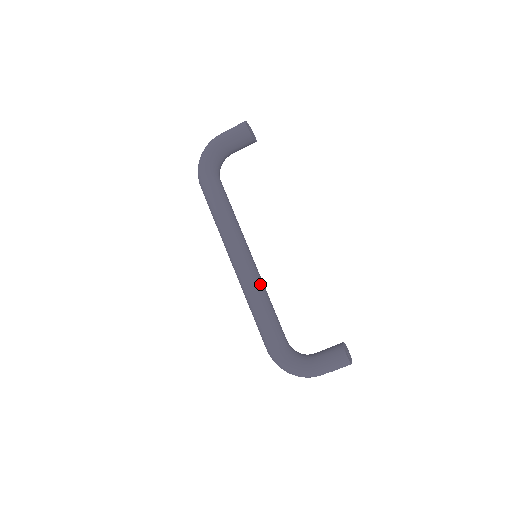
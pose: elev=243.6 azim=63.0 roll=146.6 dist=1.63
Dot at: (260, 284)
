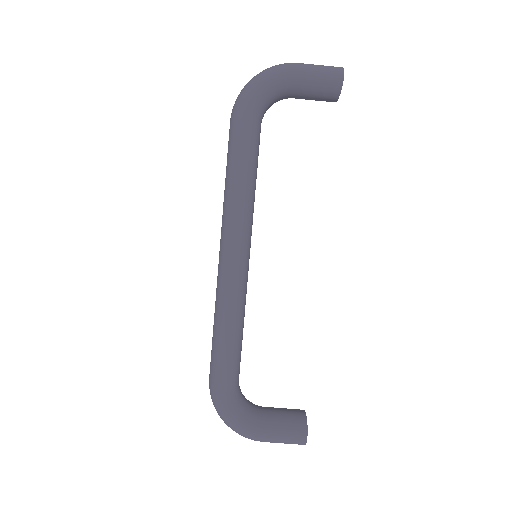
Dot at: (244, 297)
